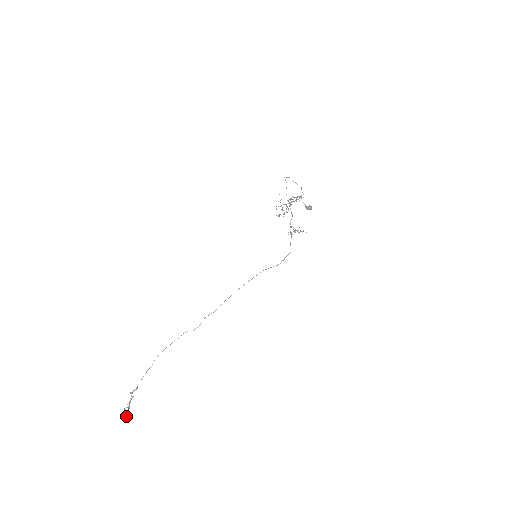
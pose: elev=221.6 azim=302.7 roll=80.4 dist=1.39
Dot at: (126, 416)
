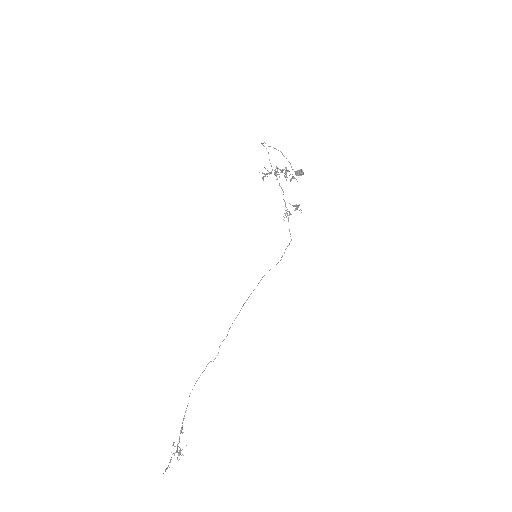
Dot at: occluded
